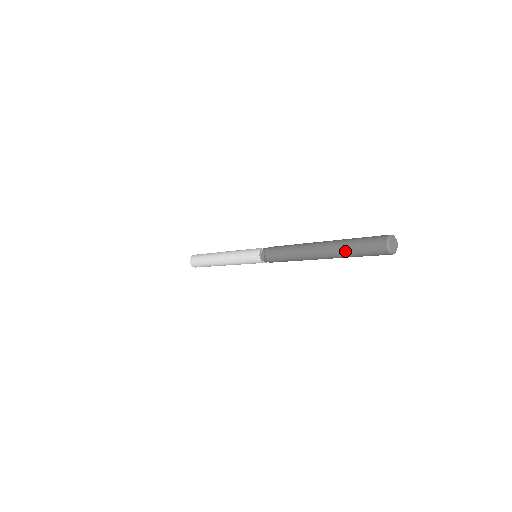
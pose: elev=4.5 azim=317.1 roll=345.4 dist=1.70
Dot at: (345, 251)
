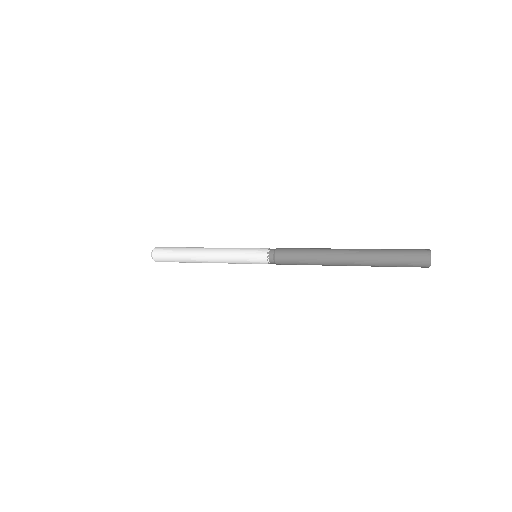
Dot at: (382, 266)
